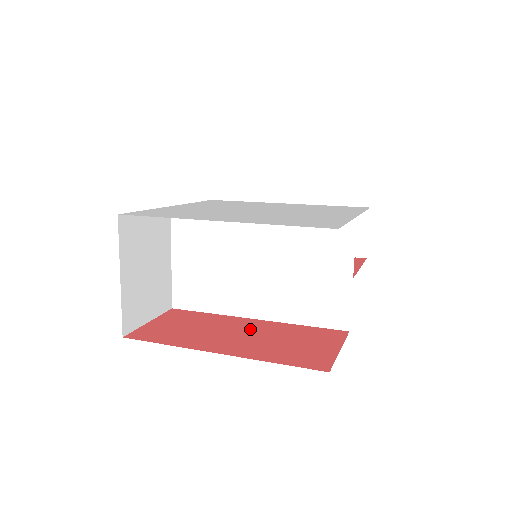
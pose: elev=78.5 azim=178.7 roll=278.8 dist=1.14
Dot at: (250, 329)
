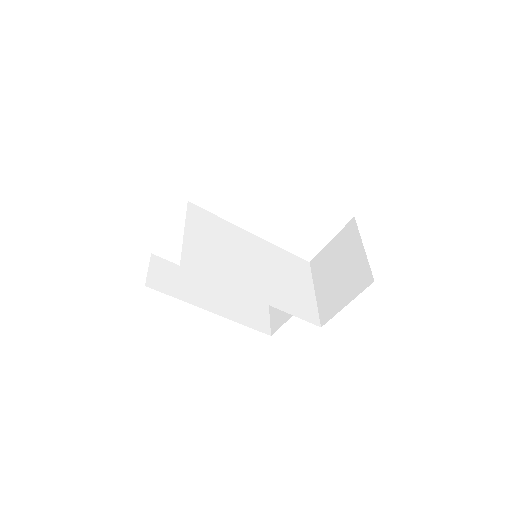
Dot at: occluded
